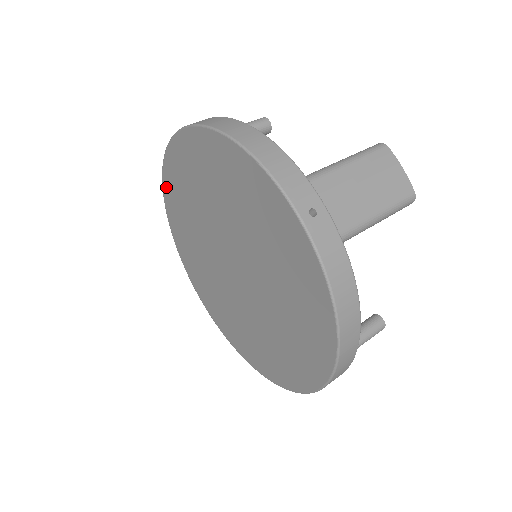
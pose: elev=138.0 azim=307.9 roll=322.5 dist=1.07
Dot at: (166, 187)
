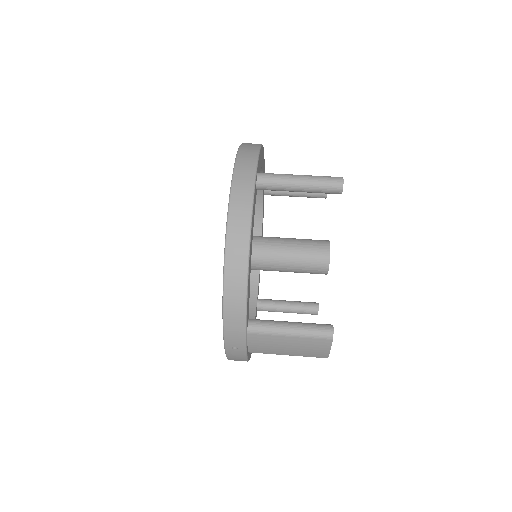
Dot at: occluded
